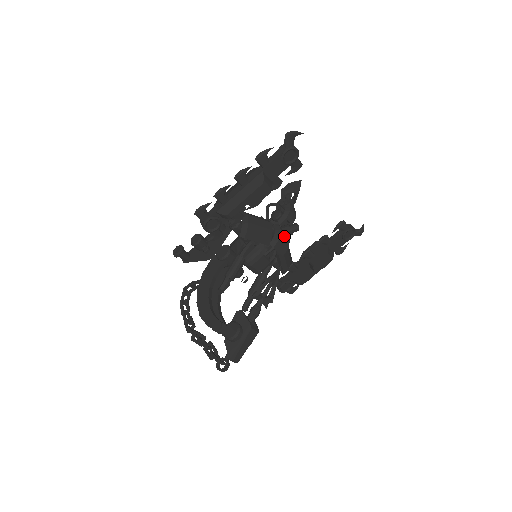
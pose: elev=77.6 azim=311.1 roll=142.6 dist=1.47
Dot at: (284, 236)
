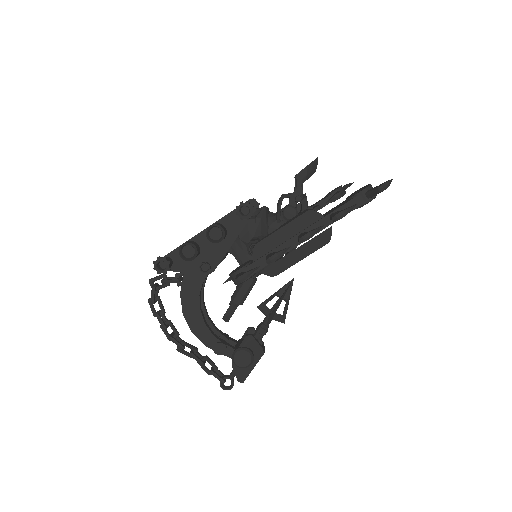
Dot at: occluded
